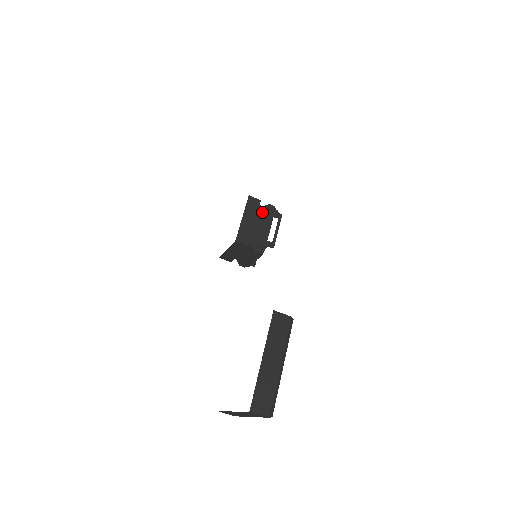
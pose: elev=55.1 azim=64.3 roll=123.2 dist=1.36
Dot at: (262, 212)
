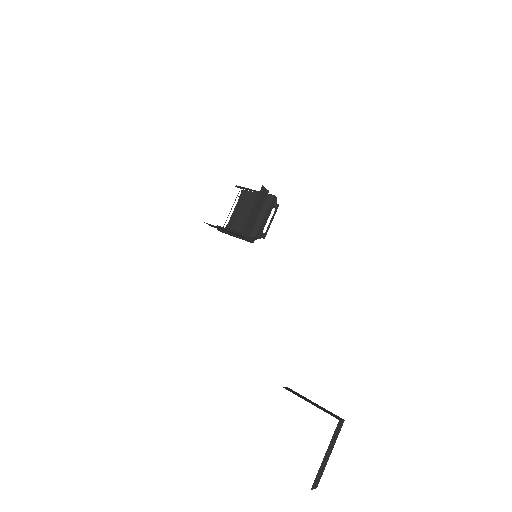
Dot at: (266, 202)
